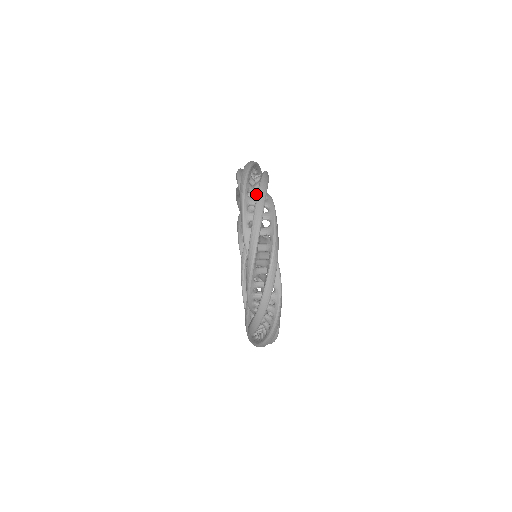
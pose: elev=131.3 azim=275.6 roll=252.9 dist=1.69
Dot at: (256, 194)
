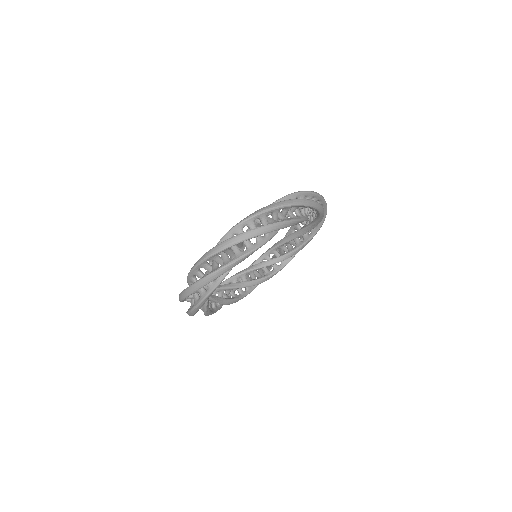
Dot at: (203, 276)
